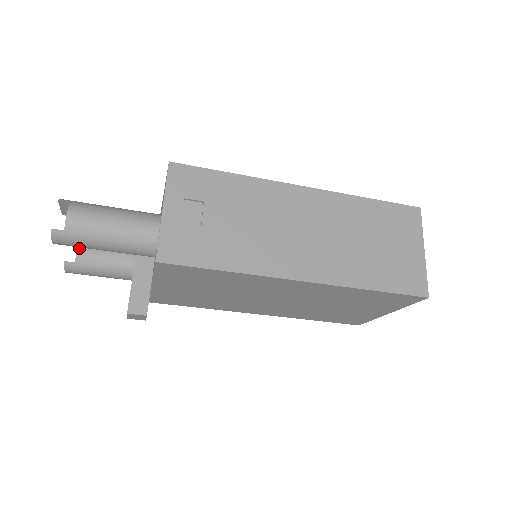
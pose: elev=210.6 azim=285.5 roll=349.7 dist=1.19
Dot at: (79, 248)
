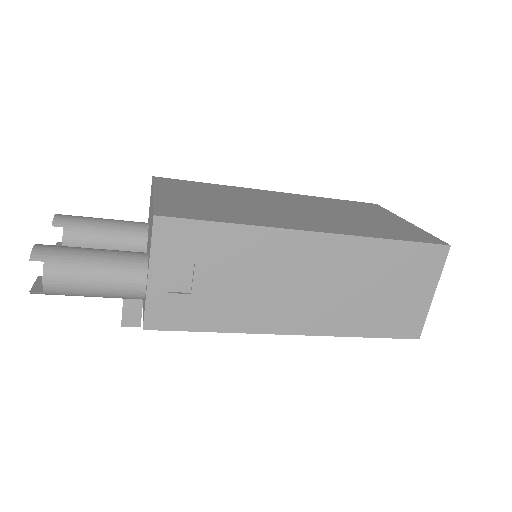
Dot at: (64, 241)
